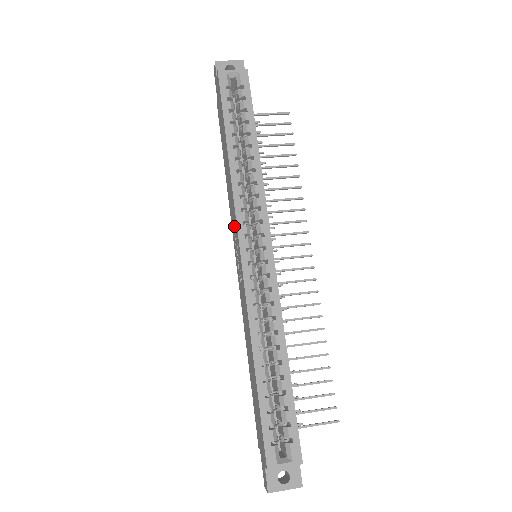
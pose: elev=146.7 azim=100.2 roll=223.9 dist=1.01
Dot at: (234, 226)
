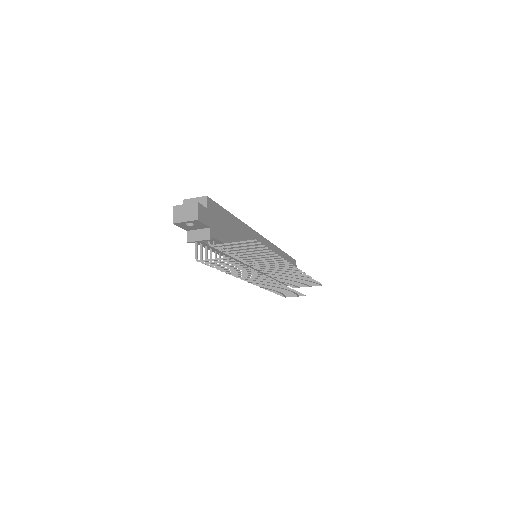
Dot at: occluded
